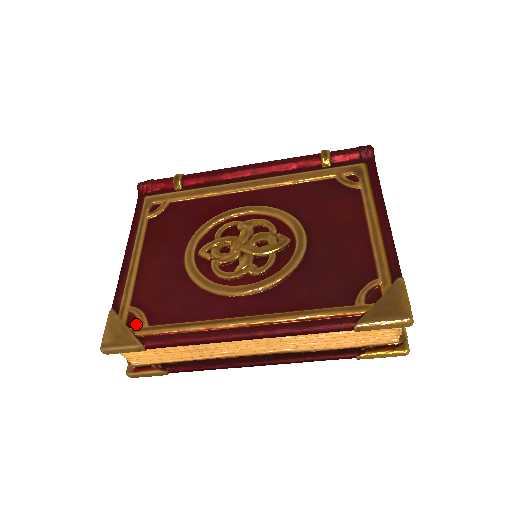
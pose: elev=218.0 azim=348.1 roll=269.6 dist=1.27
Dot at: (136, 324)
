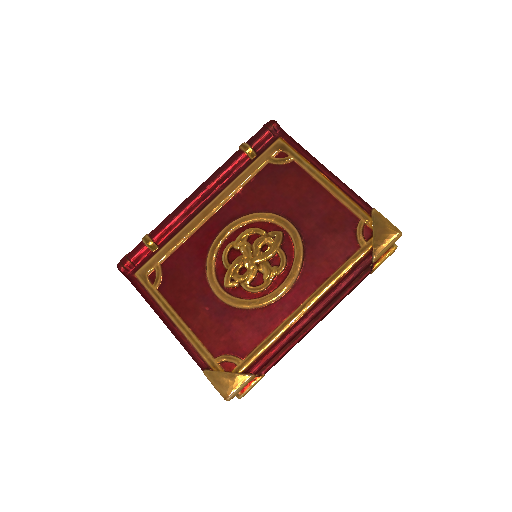
Dot at: (232, 366)
